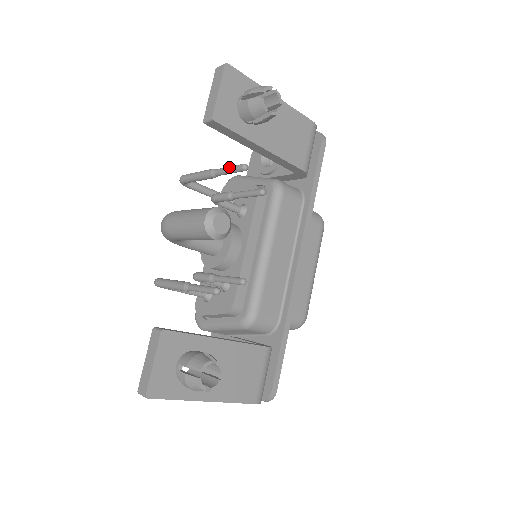
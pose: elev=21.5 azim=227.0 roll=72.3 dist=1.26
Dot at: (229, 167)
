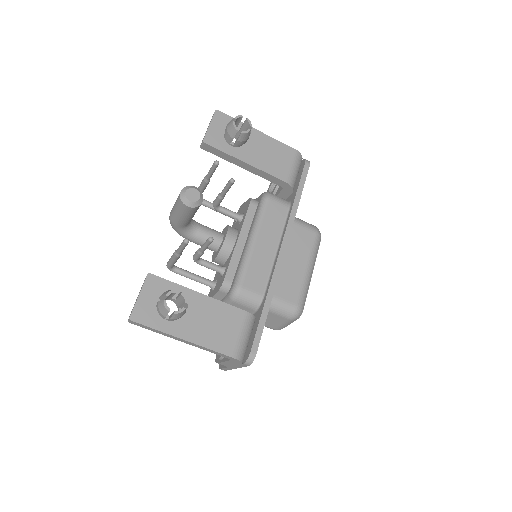
Dot at: (210, 168)
